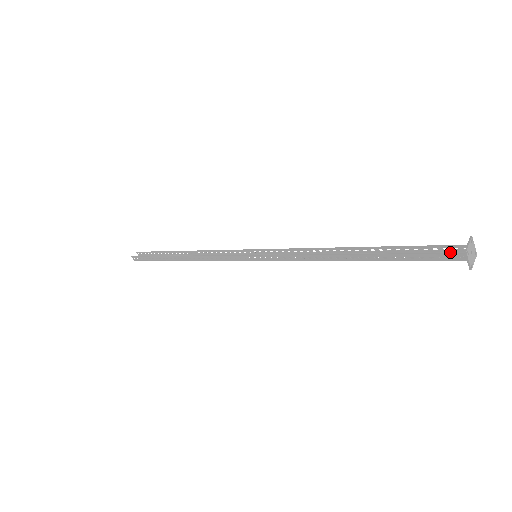
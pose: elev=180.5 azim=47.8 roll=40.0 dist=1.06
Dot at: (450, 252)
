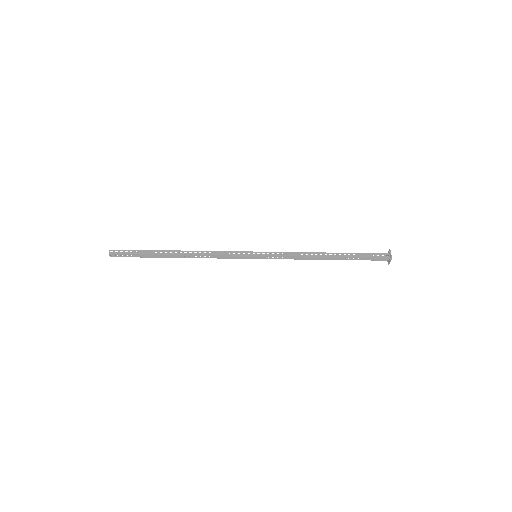
Dot at: (378, 260)
